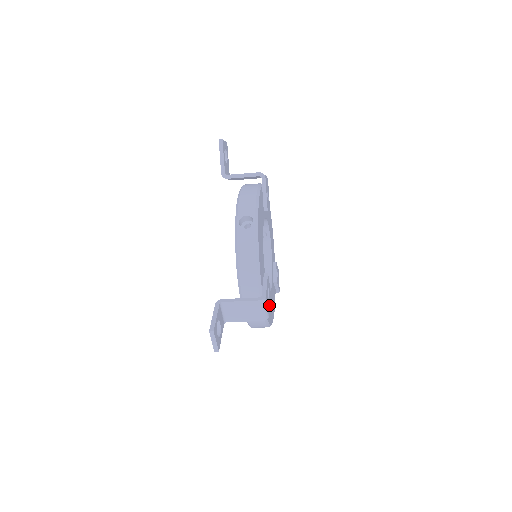
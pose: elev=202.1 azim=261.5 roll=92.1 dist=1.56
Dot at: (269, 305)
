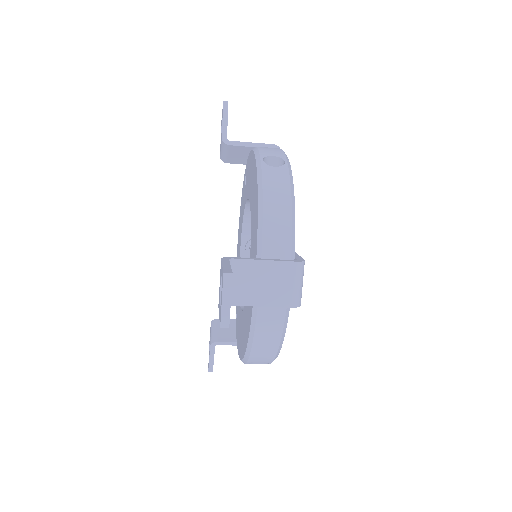
Dot at: occluded
